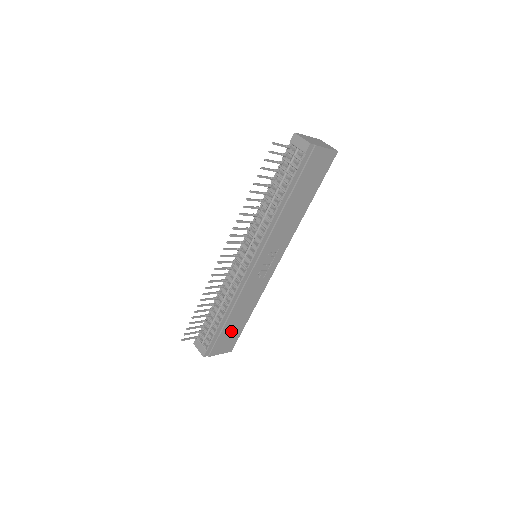
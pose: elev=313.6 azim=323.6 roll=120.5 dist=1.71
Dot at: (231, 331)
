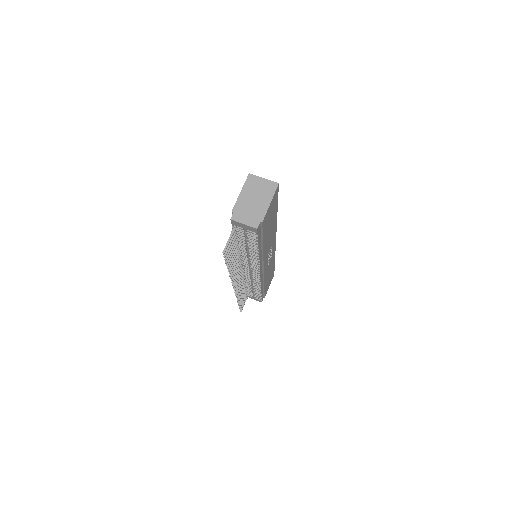
Dot at: (269, 280)
